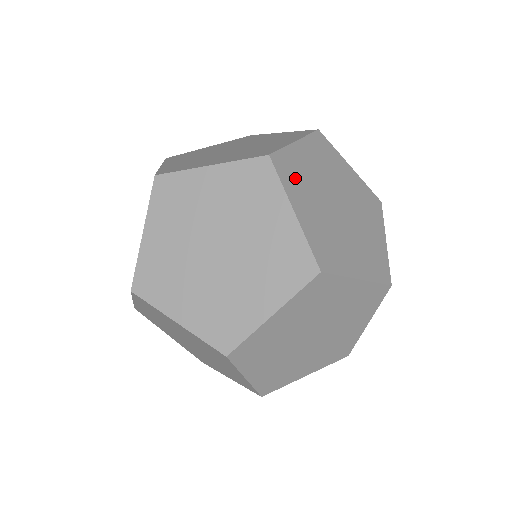
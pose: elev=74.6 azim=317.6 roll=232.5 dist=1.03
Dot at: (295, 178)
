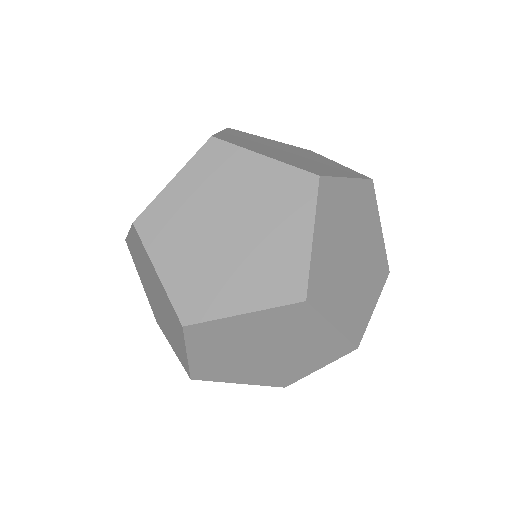
Dot at: (243, 144)
